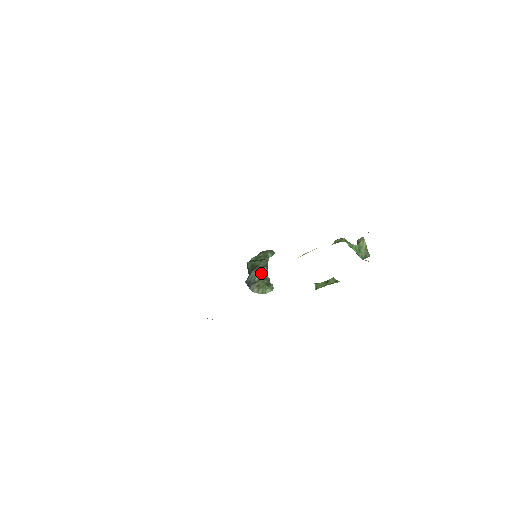
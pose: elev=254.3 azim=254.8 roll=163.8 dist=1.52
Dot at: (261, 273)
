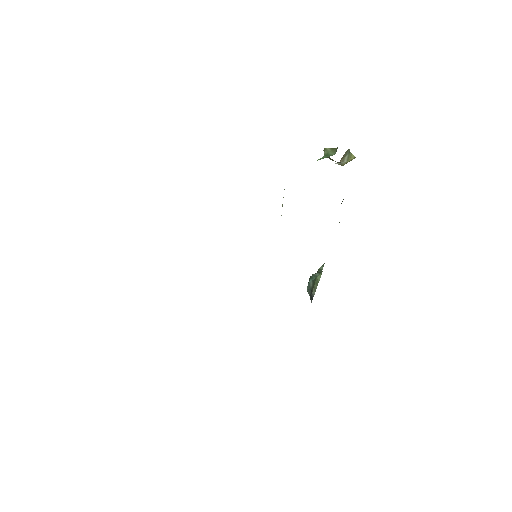
Dot at: occluded
